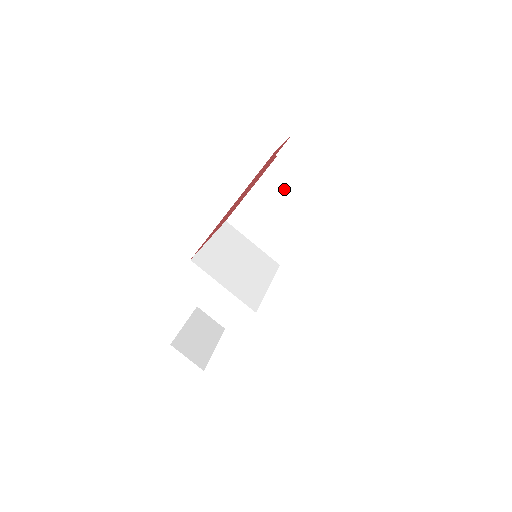
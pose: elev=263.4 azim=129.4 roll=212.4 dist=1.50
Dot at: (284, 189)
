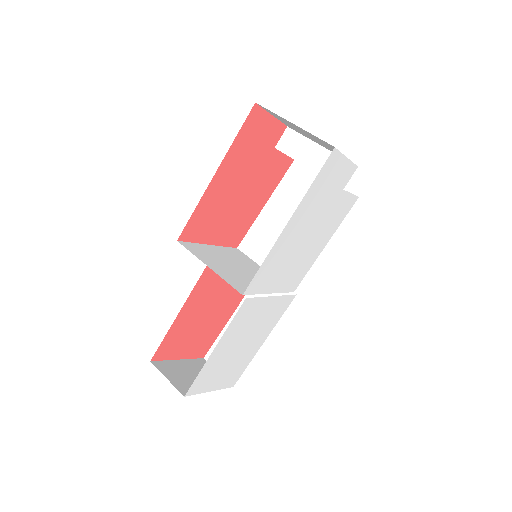
Dot at: (294, 204)
